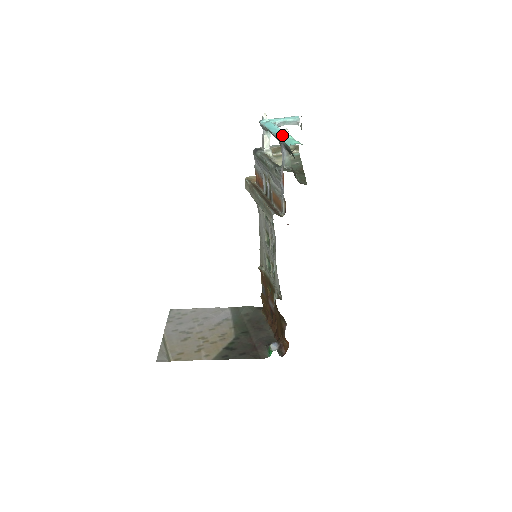
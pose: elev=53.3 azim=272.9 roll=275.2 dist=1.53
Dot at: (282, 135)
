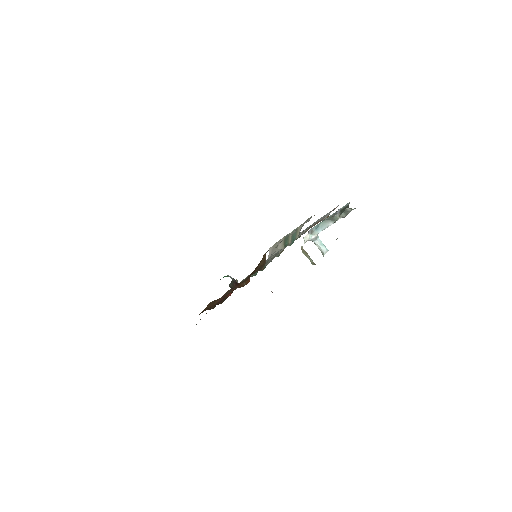
Dot at: occluded
